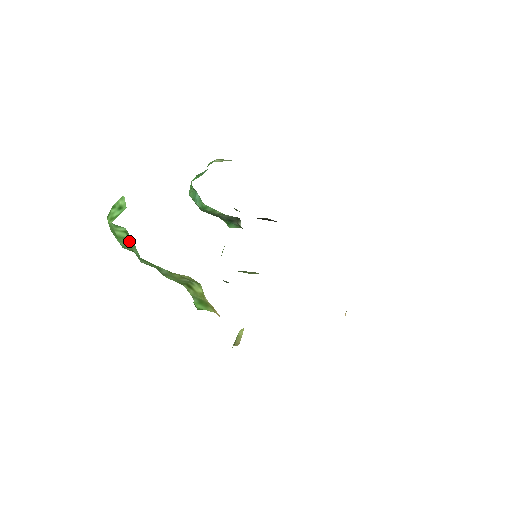
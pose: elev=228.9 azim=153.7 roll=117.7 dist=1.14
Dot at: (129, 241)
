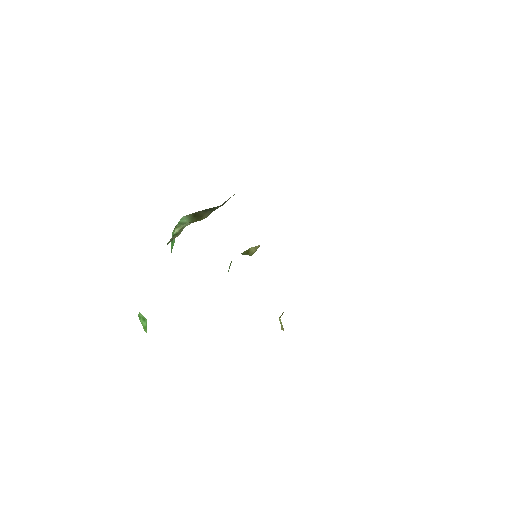
Dot at: occluded
